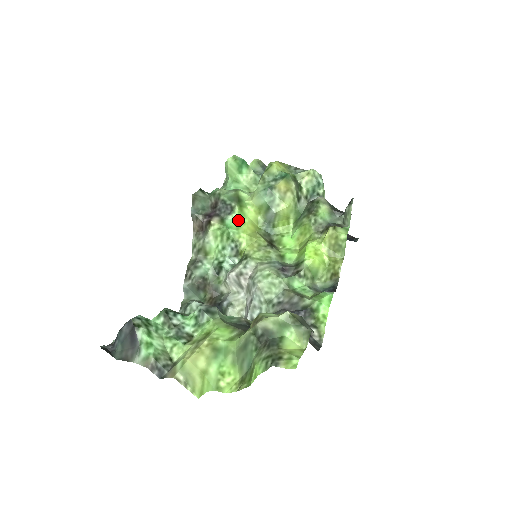
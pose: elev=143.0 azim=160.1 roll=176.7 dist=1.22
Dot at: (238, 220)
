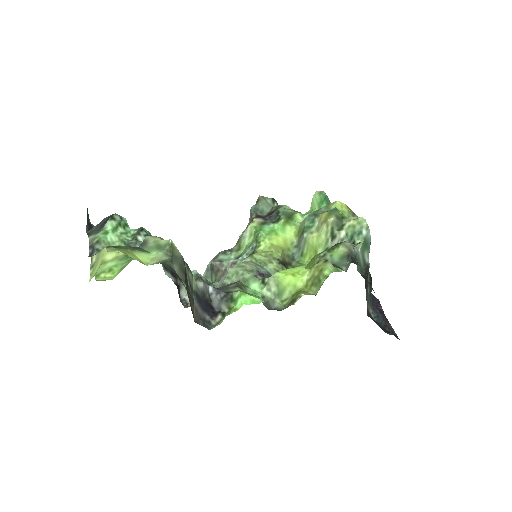
Dot at: (275, 229)
